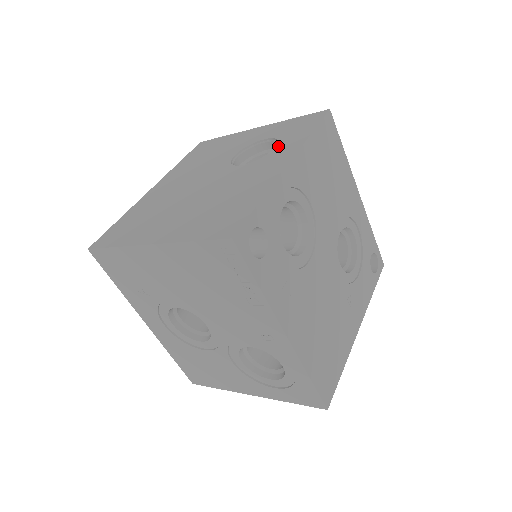
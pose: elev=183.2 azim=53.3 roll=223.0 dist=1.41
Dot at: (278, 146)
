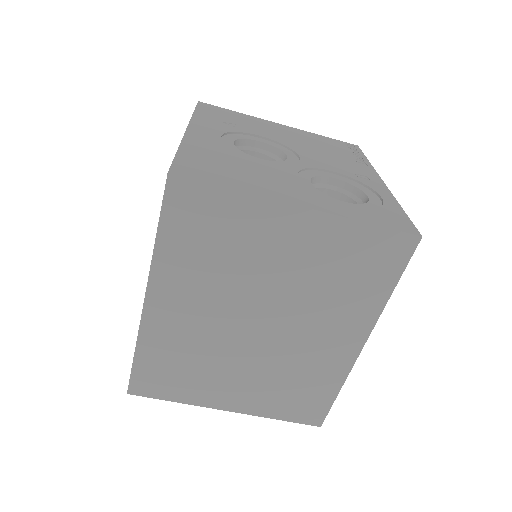
Dot at: occluded
